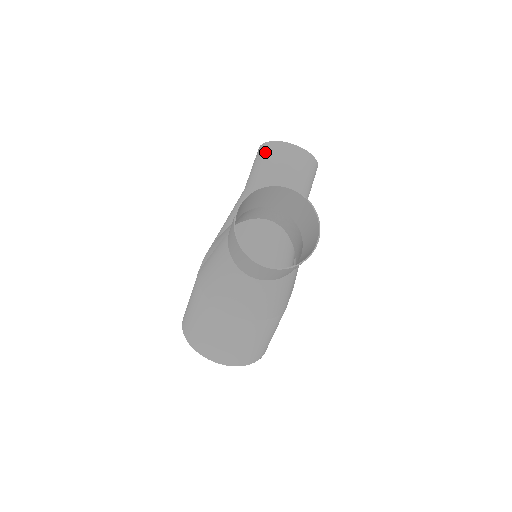
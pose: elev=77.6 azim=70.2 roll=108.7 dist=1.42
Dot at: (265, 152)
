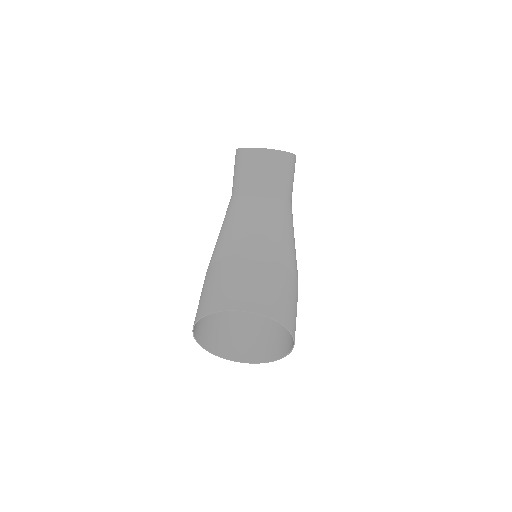
Dot at: occluded
